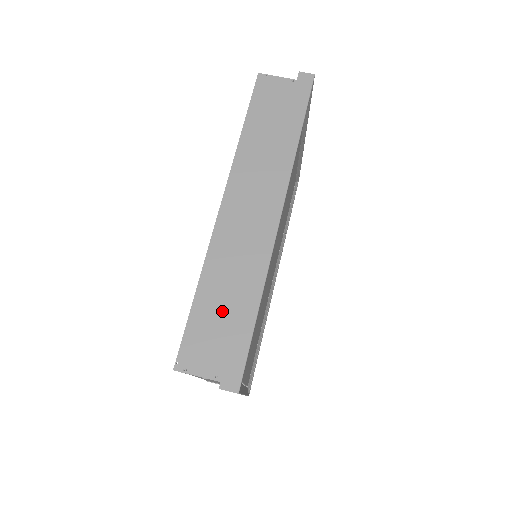
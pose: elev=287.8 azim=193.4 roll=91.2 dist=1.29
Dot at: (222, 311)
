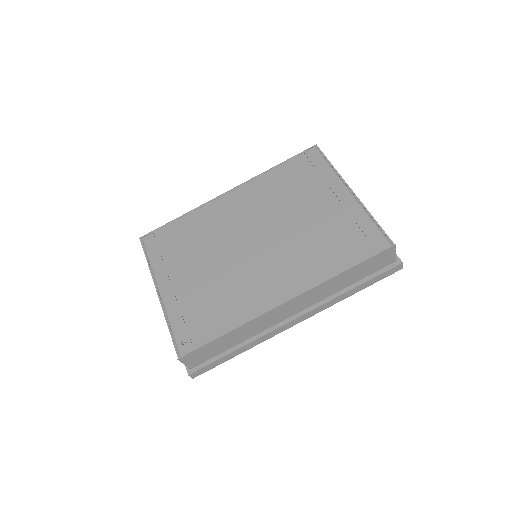
Dot at: (225, 345)
